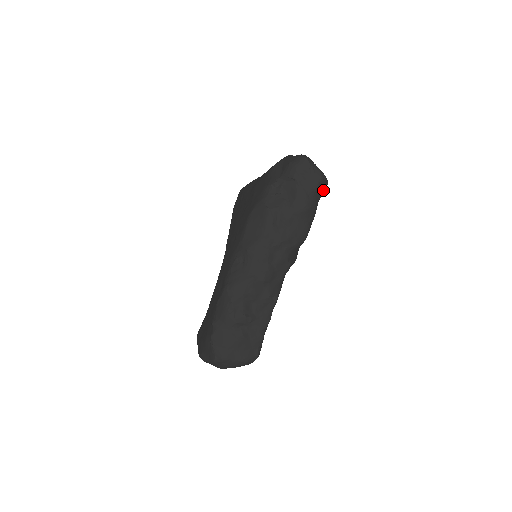
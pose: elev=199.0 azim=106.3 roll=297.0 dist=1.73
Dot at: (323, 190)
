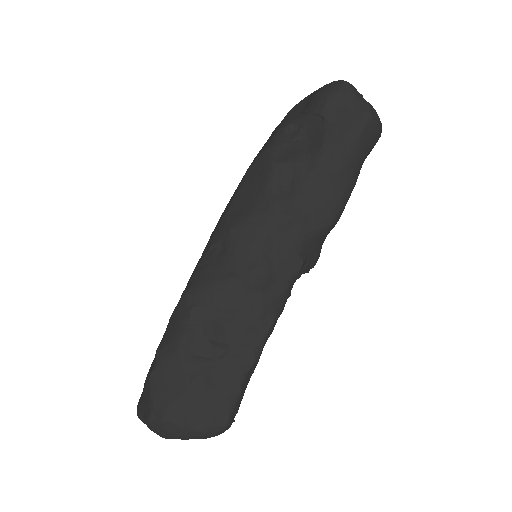
Dot at: (372, 140)
